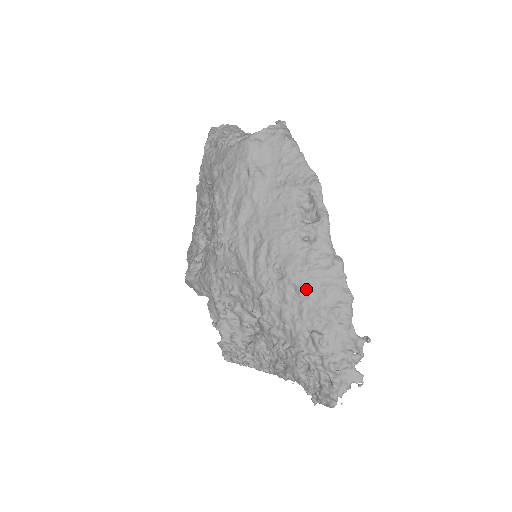
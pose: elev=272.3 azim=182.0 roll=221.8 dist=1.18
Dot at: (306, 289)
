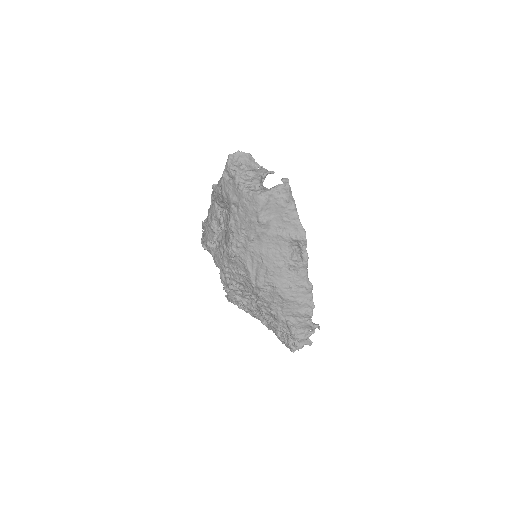
Dot at: (287, 300)
